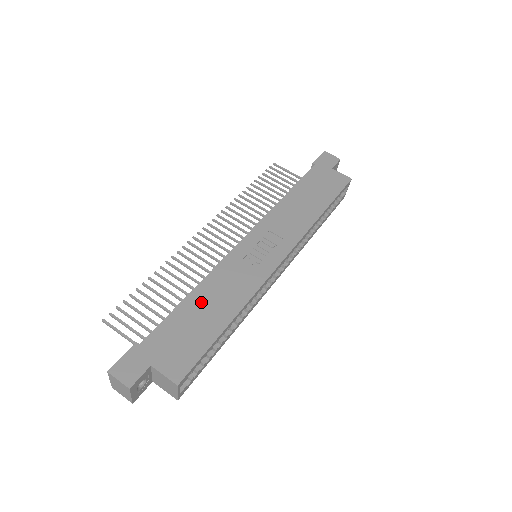
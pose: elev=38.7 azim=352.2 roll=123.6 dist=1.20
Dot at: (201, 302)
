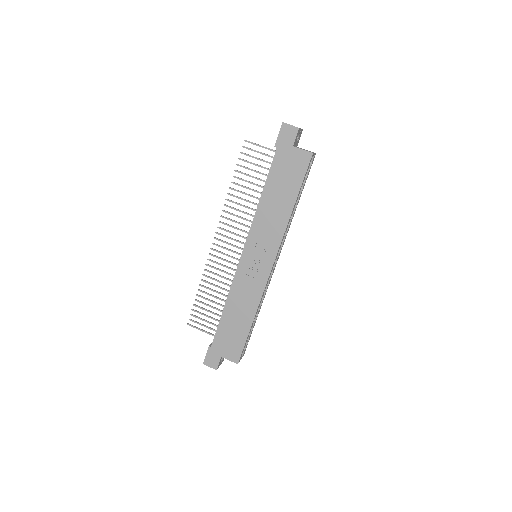
Dot at: (232, 314)
